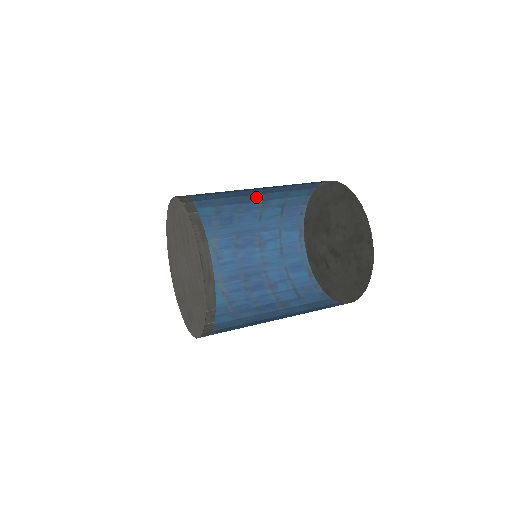
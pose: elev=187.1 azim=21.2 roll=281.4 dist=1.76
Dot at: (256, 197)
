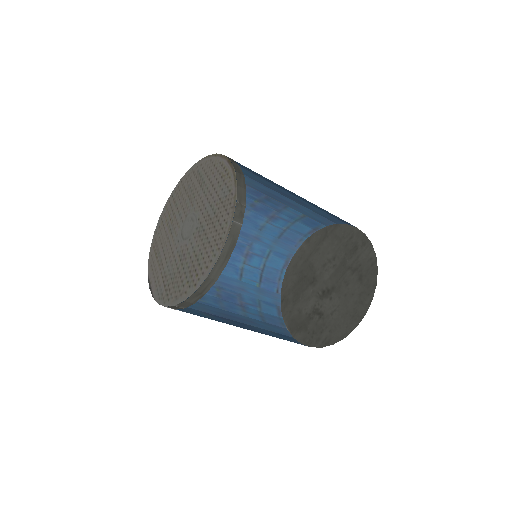
Dot at: (241, 243)
